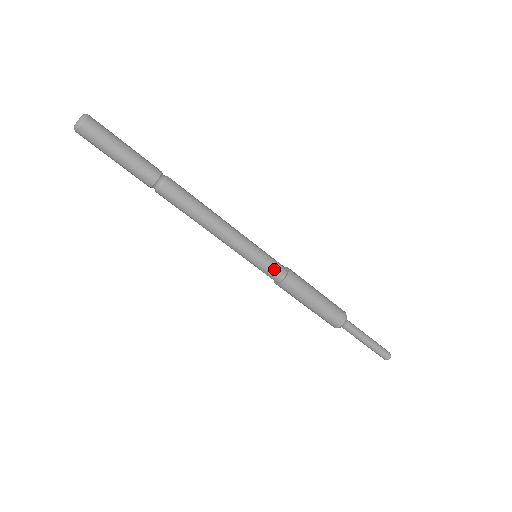
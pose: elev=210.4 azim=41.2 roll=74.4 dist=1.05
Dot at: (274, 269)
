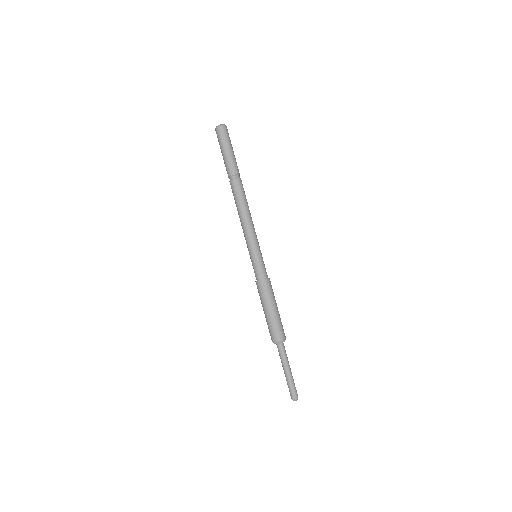
Dot at: (264, 268)
